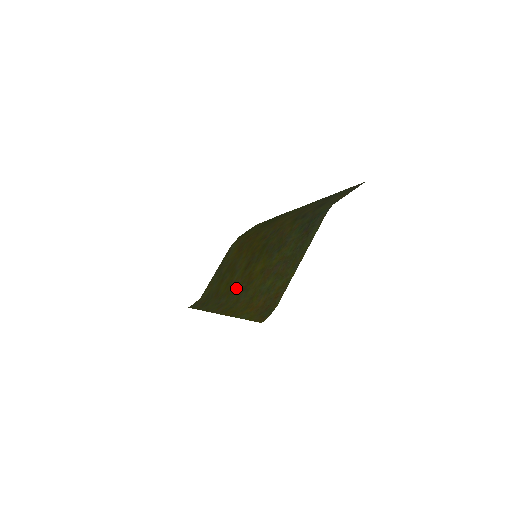
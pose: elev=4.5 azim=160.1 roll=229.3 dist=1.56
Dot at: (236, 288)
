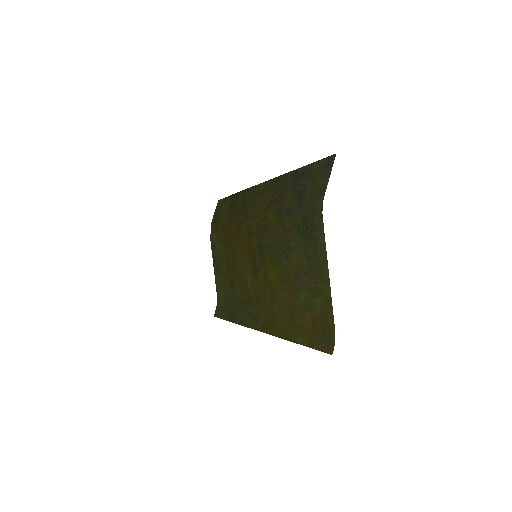
Dot at: (260, 297)
